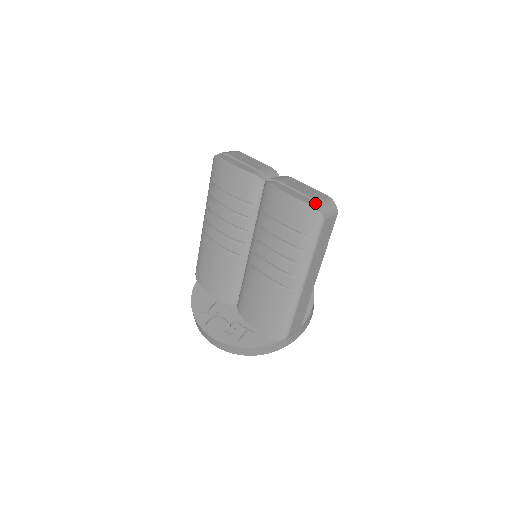
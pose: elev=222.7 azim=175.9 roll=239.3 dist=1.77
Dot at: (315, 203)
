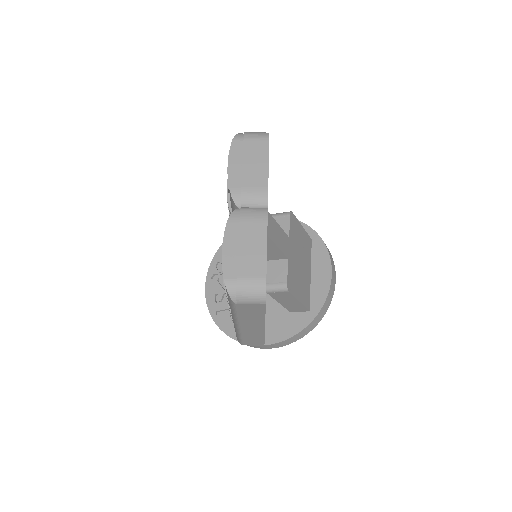
Dot at: (233, 280)
